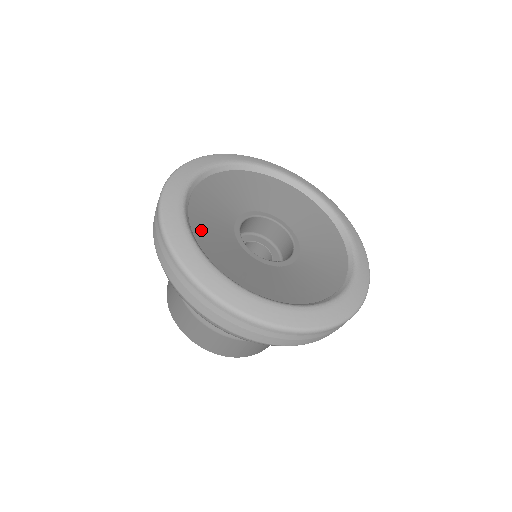
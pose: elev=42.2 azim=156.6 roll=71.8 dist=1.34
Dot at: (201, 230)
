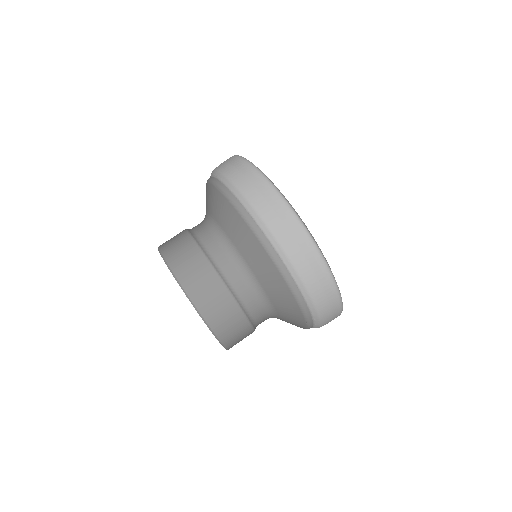
Dot at: occluded
